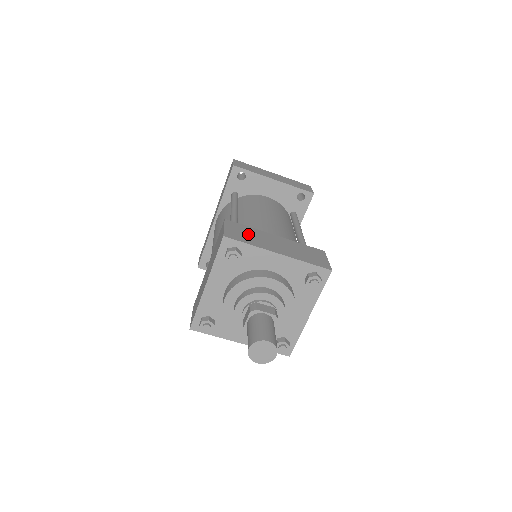
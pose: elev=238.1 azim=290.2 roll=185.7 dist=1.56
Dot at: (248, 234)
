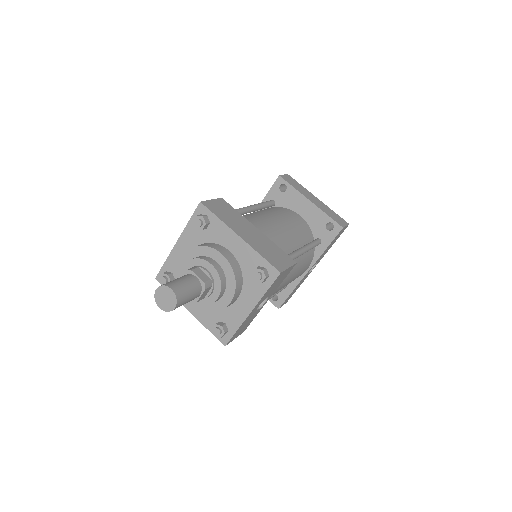
Dot at: (228, 214)
